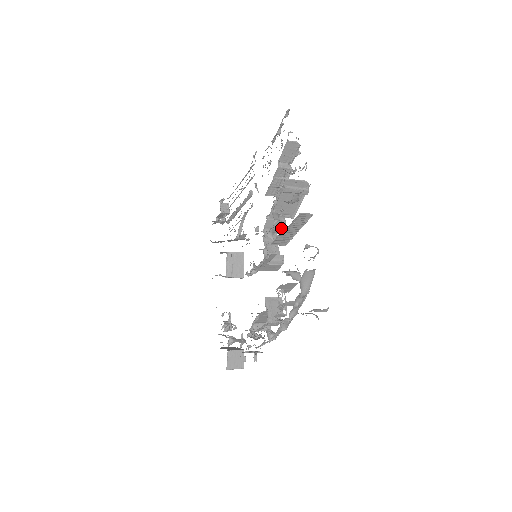
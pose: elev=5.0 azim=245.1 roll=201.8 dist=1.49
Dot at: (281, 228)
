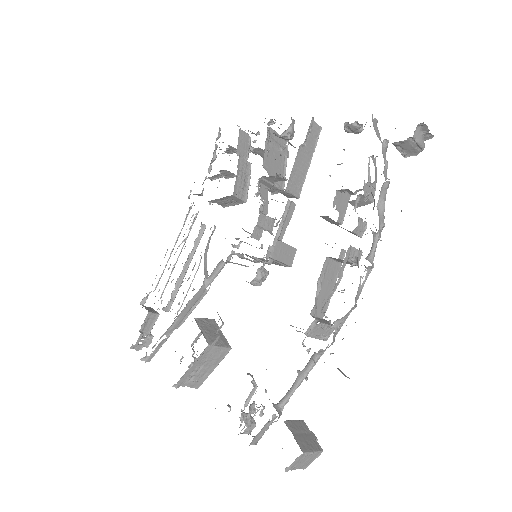
Dot at: (284, 179)
